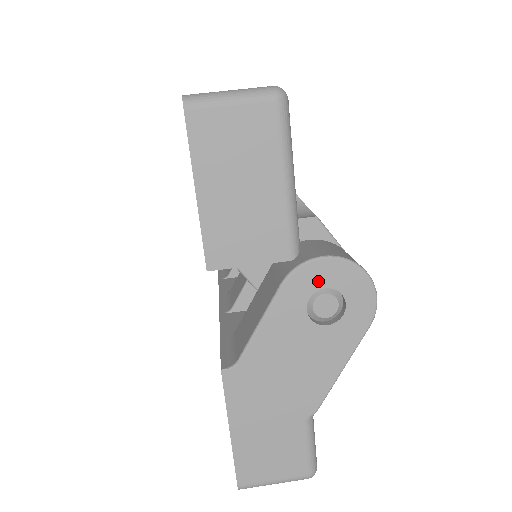
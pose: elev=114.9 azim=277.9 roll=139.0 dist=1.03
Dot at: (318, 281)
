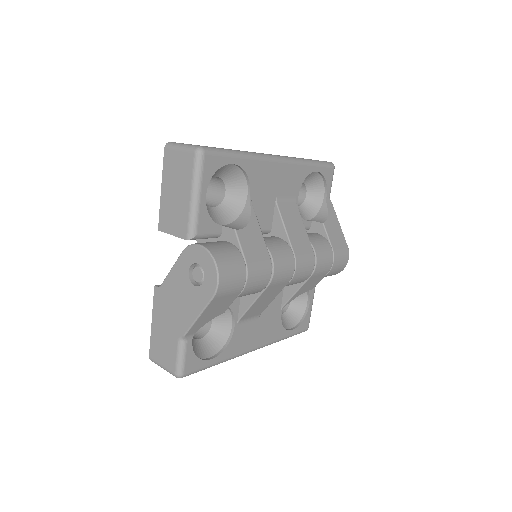
Dot at: (195, 258)
